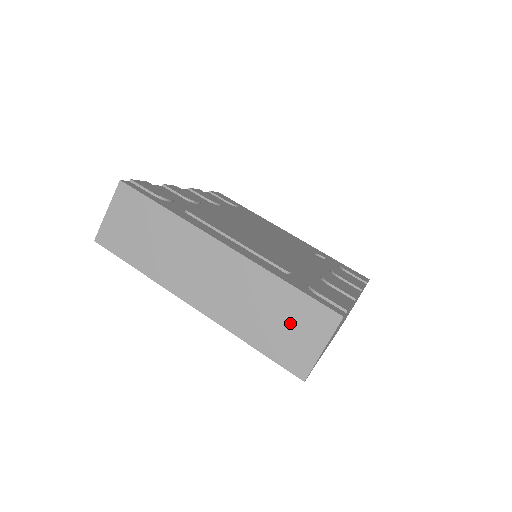
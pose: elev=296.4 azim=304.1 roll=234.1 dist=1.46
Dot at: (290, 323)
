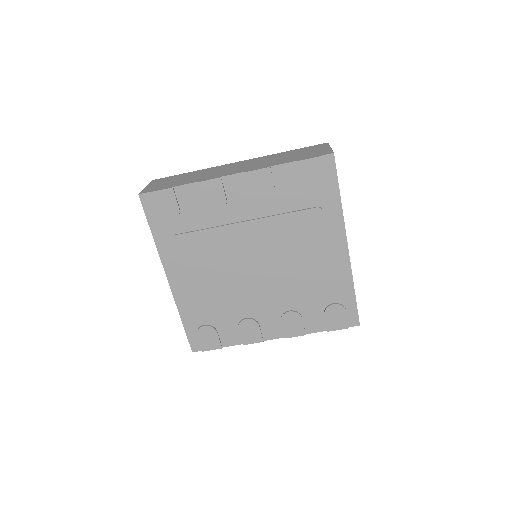
Dot at: occluded
